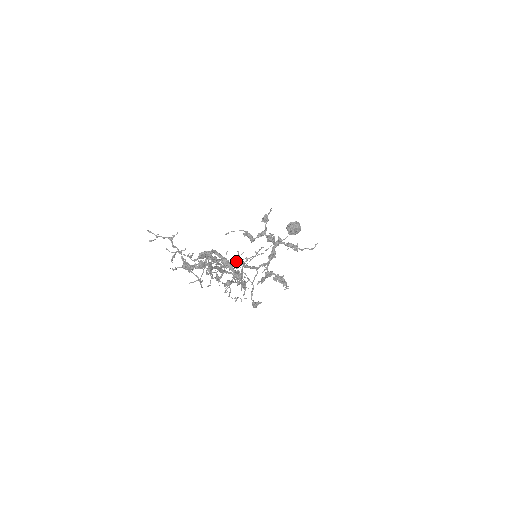
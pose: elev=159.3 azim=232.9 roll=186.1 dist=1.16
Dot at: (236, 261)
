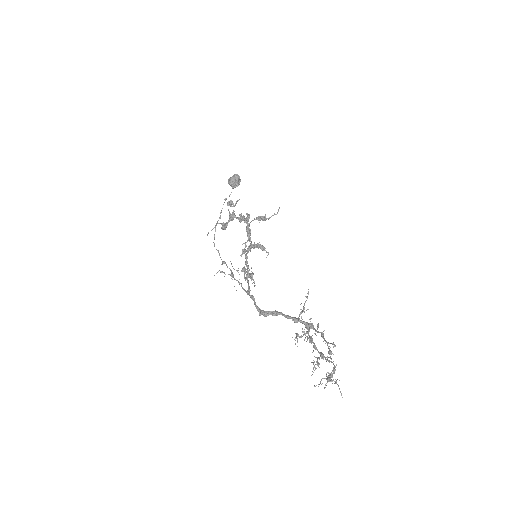
Dot at: (248, 272)
